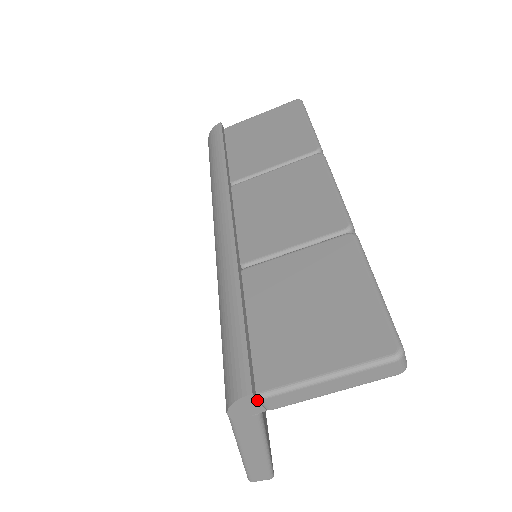
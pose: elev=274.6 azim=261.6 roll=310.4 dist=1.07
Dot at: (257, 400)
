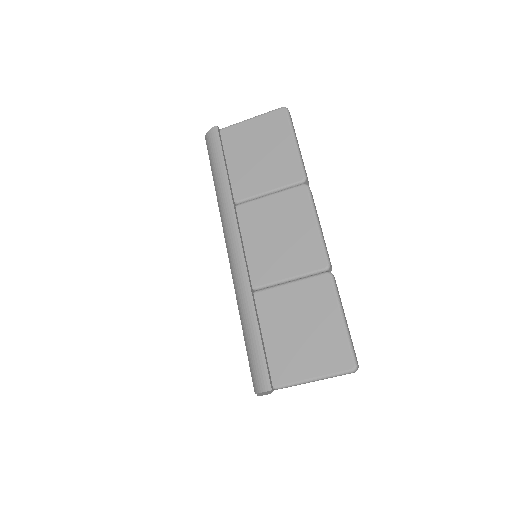
Dot at: occluded
